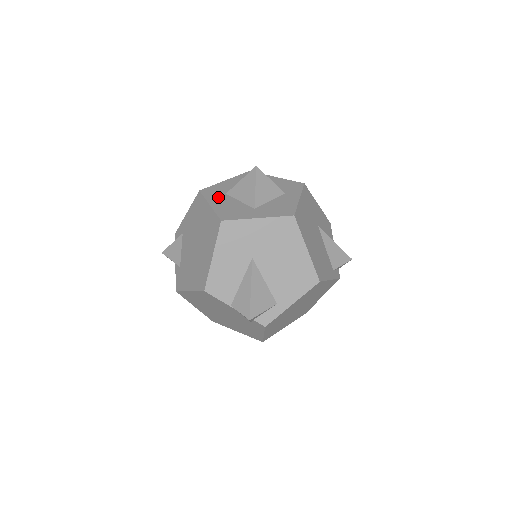
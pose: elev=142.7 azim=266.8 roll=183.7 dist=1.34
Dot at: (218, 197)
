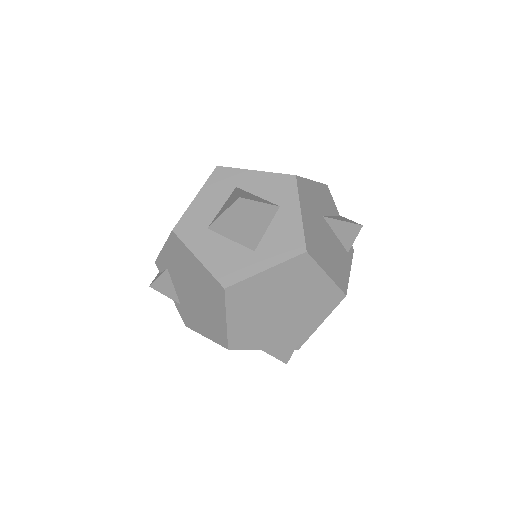
Dot at: (201, 239)
